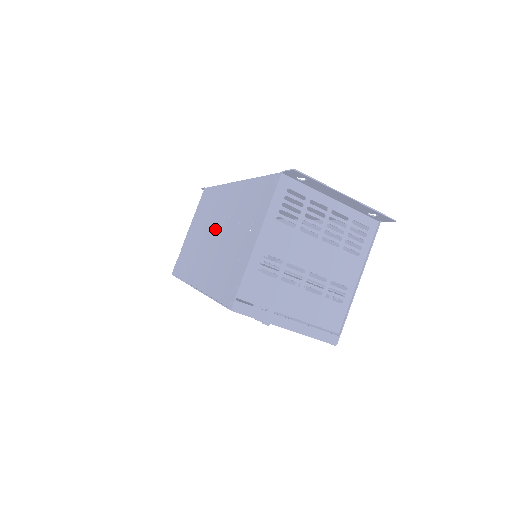
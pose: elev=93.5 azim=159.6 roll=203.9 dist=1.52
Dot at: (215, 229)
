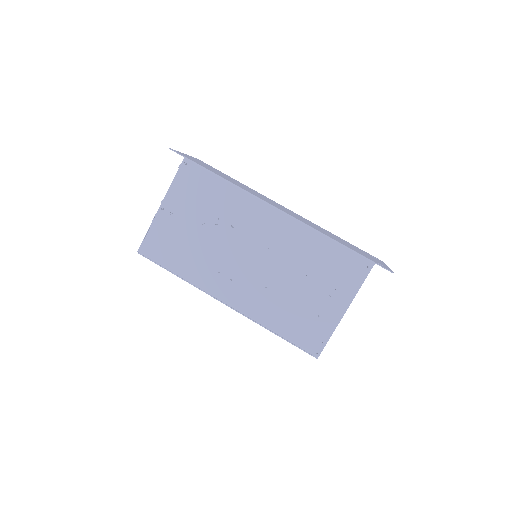
Dot at: (250, 252)
